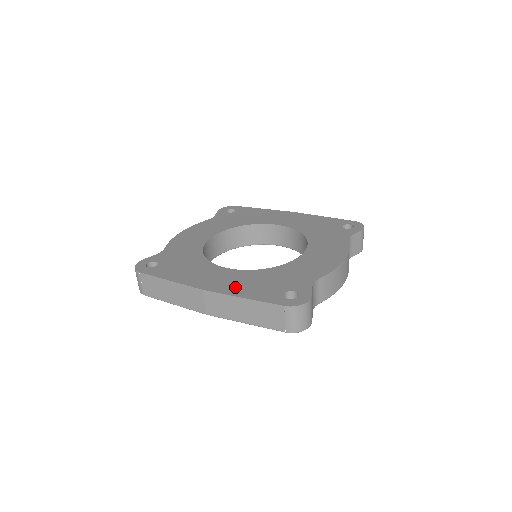
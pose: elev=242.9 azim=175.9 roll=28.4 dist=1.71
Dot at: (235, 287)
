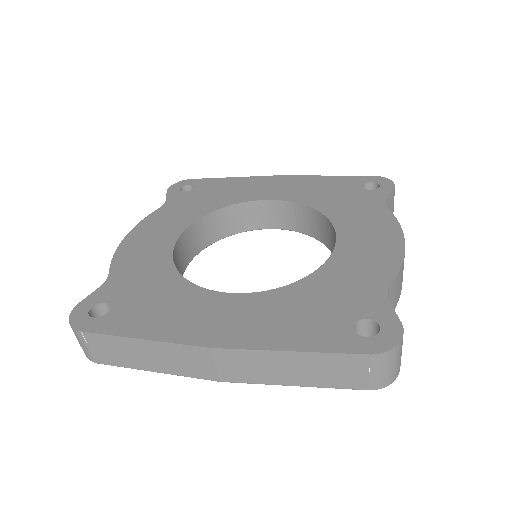
Dot at: (265, 330)
